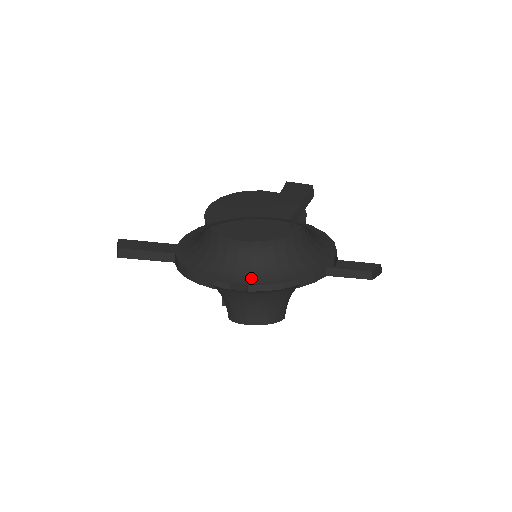
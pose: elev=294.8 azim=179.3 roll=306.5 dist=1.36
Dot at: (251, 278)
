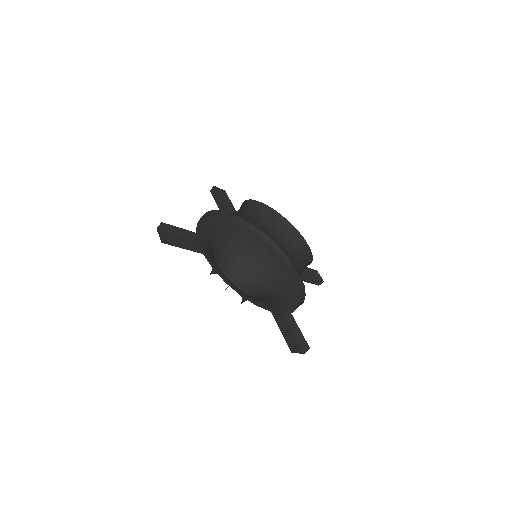
Dot at: (244, 219)
